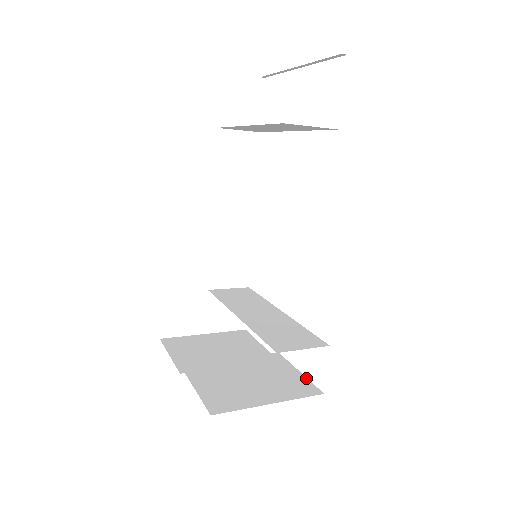
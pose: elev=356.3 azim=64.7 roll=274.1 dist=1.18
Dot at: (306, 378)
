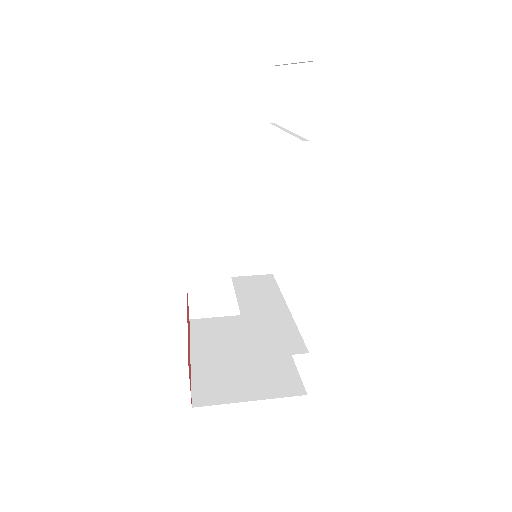
Dot at: (299, 375)
